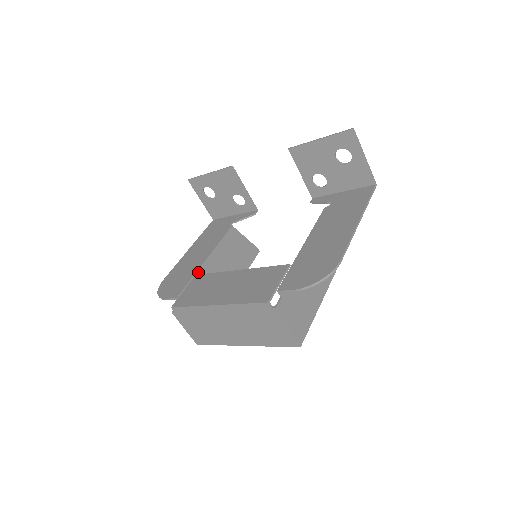
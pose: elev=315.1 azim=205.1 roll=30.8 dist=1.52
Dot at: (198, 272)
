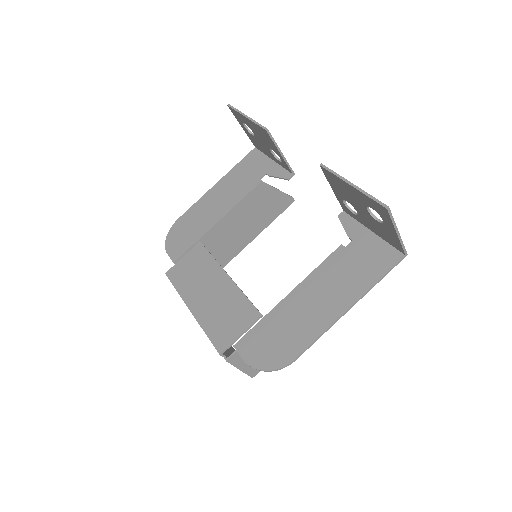
Dot at: (204, 236)
